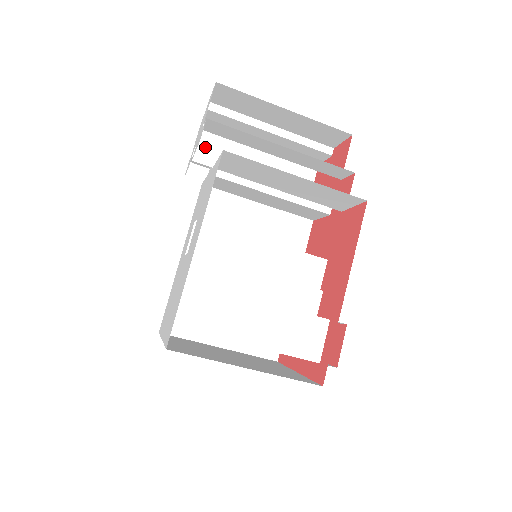
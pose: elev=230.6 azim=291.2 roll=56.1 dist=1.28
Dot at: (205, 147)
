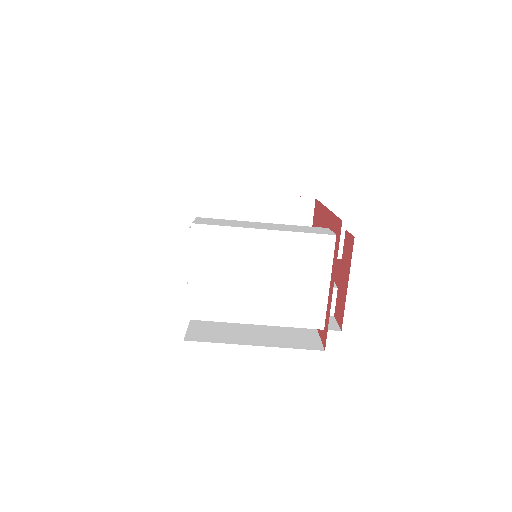
Dot at: occluded
